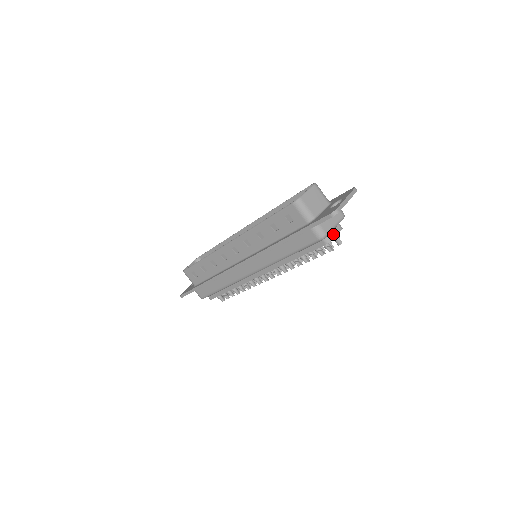
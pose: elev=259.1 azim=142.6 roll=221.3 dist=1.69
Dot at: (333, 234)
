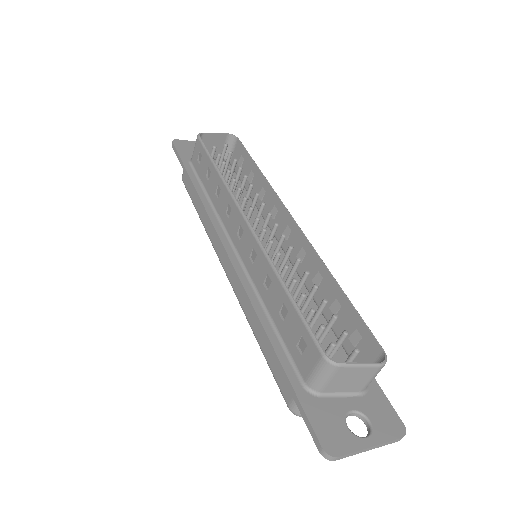
Dot at: occluded
